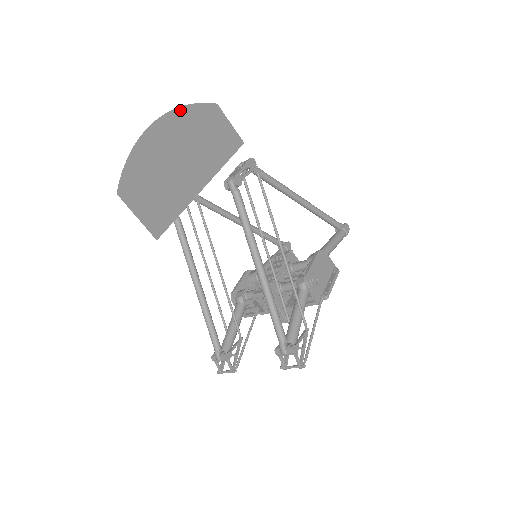
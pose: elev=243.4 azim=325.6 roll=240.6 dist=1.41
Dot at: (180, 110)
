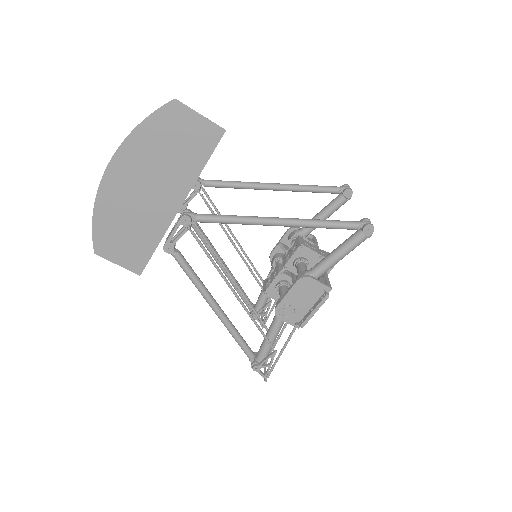
Dot at: (128, 140)
